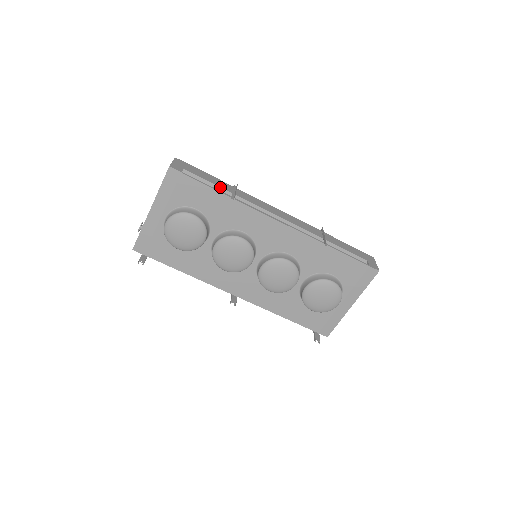
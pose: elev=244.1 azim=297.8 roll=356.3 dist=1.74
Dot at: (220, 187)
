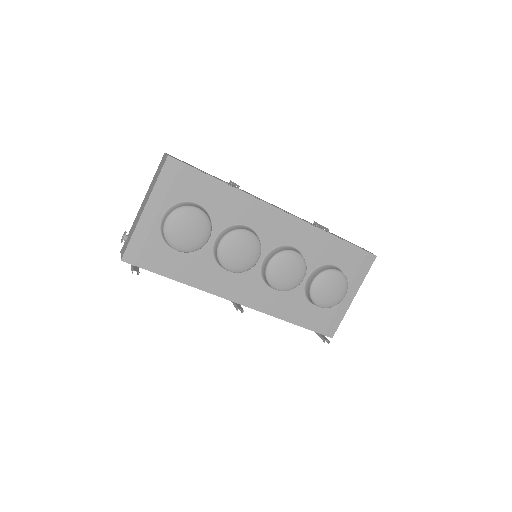
Dot at: (219, 179)
